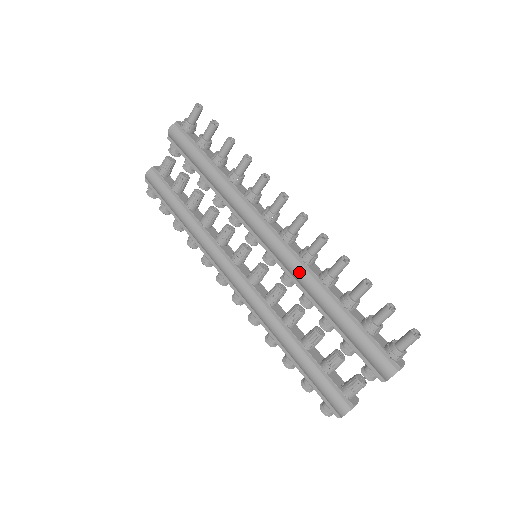
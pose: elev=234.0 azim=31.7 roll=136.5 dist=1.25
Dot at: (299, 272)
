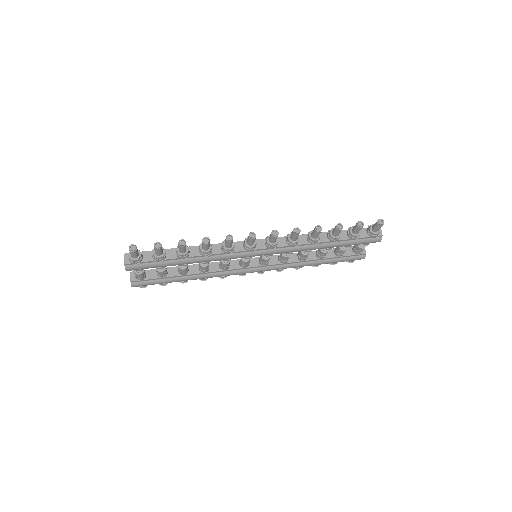
Dot at: (297, 250)
